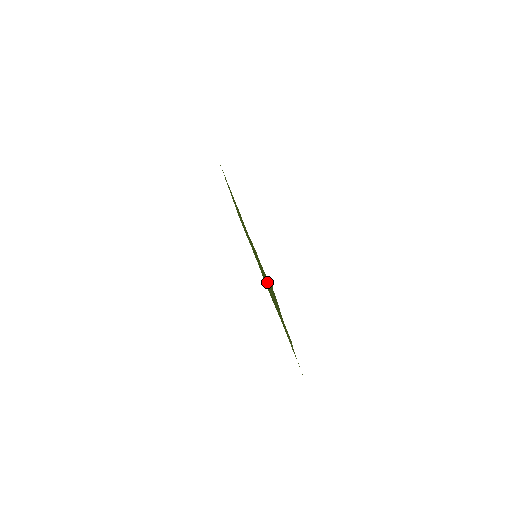
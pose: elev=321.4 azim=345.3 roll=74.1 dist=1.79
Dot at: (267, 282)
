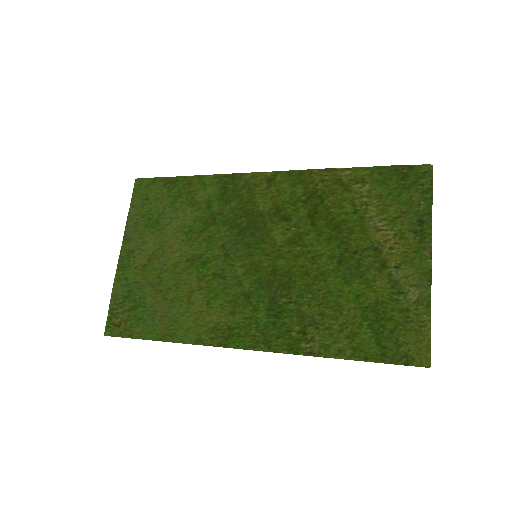
Dot at: (364, 215)
